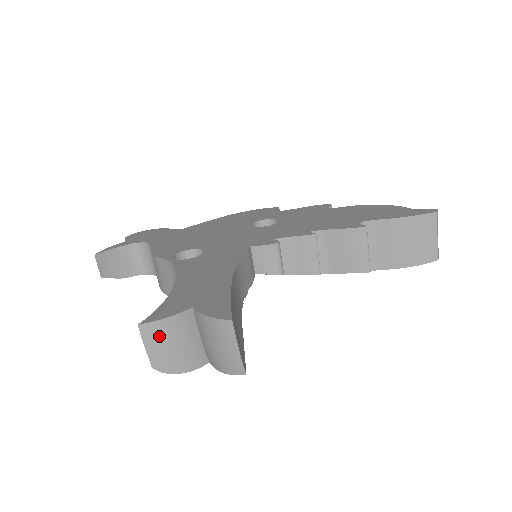
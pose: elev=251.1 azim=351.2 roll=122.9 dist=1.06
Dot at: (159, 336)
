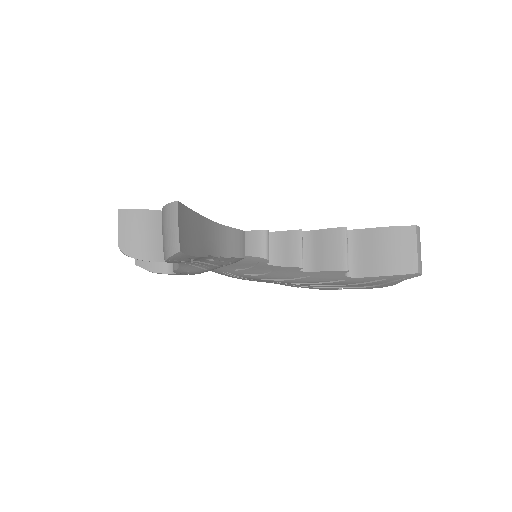
Dot at: (130, 222)
